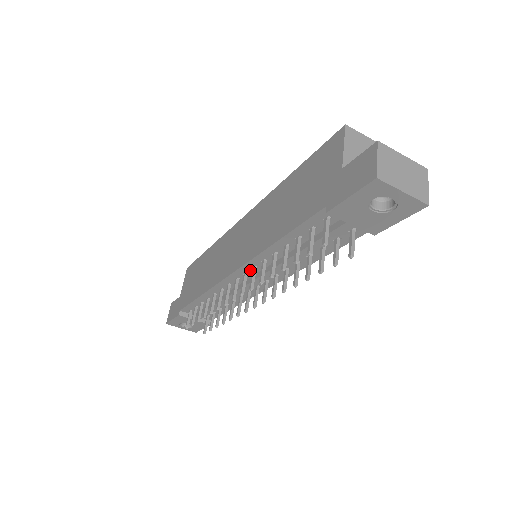
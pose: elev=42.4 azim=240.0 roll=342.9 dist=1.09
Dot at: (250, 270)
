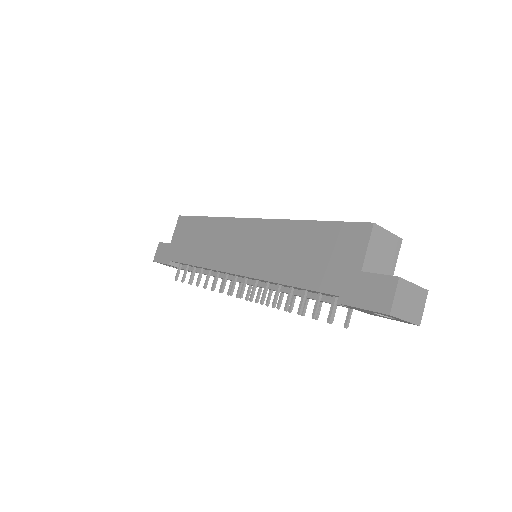
Dot at: (251, 278)
